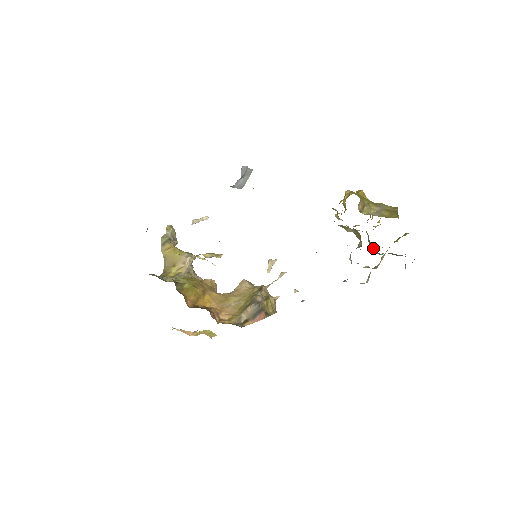
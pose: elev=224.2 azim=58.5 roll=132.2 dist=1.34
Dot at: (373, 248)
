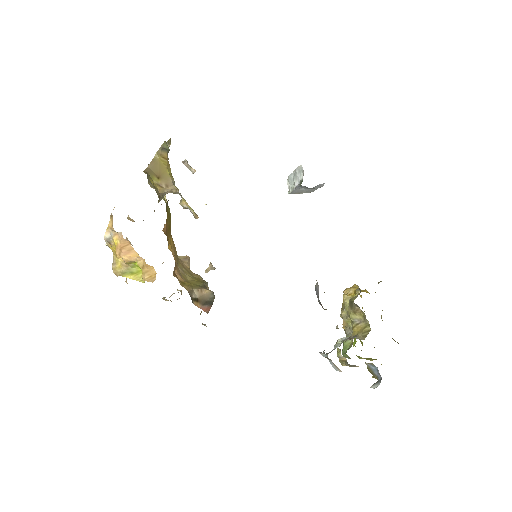
Dot at: (348, 347)
